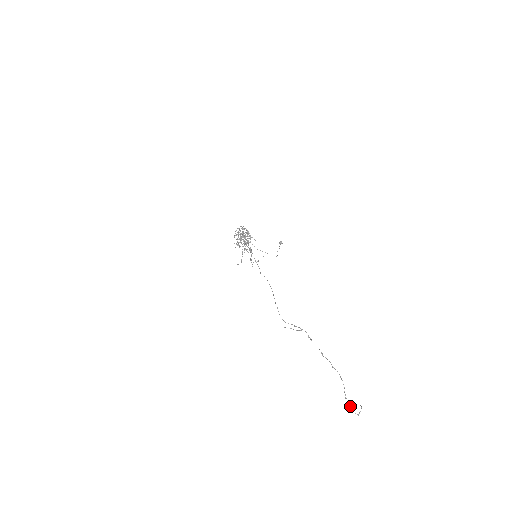
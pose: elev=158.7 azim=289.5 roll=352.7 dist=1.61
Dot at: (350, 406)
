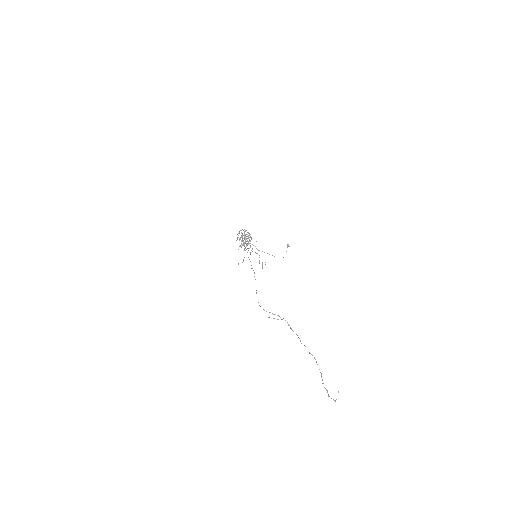
Dot at: (327, 391)
